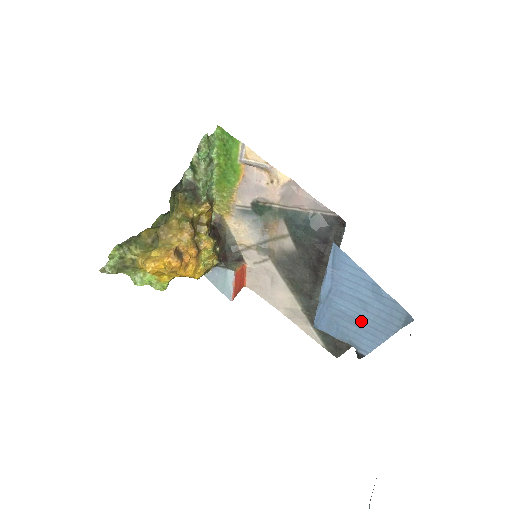
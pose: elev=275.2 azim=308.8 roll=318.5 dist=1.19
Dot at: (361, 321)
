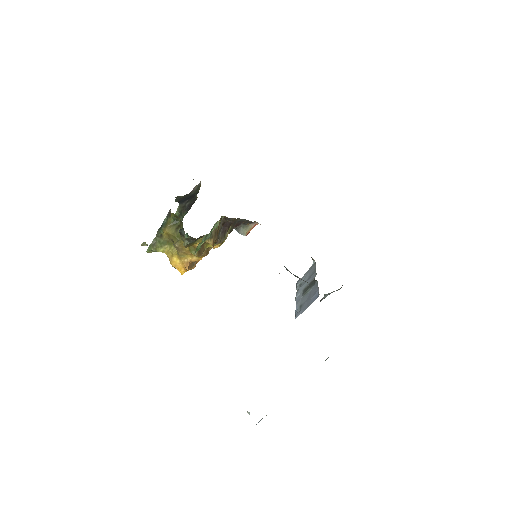
Dot at: occluded
